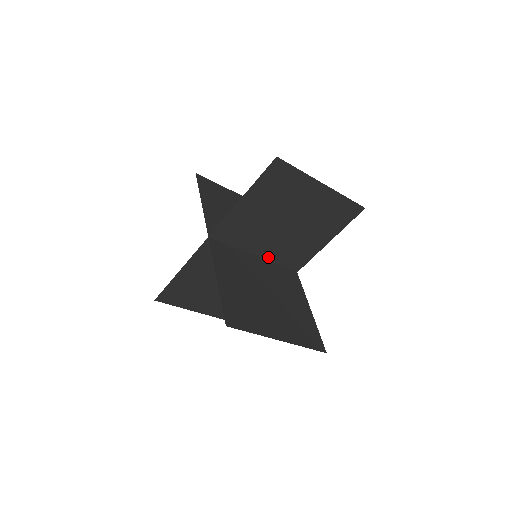
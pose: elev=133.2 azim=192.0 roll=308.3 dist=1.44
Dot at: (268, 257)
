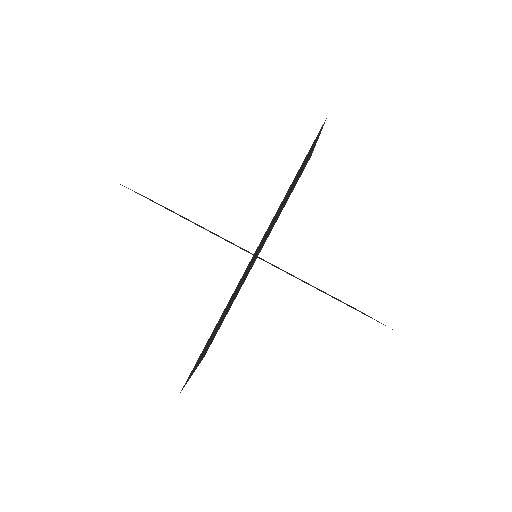
Dot at: occluded
